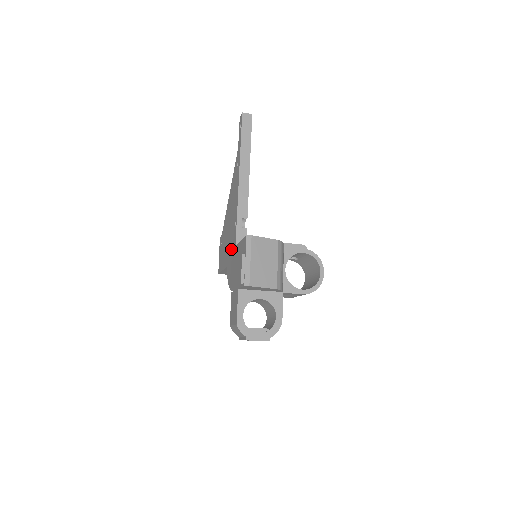
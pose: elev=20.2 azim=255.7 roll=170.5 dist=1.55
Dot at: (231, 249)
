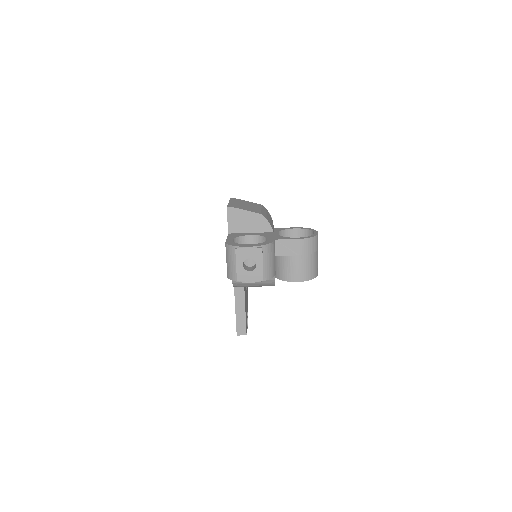
Dot at: occluded
